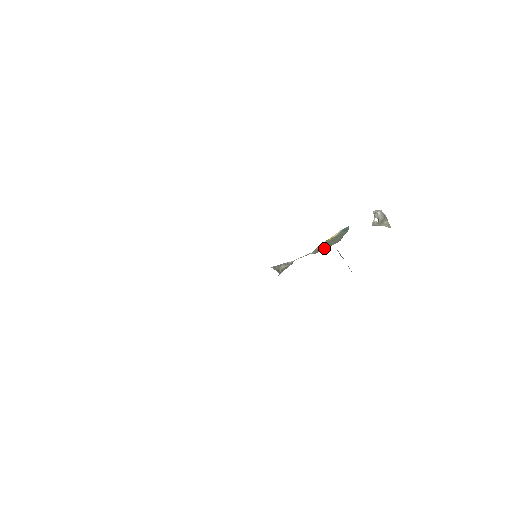
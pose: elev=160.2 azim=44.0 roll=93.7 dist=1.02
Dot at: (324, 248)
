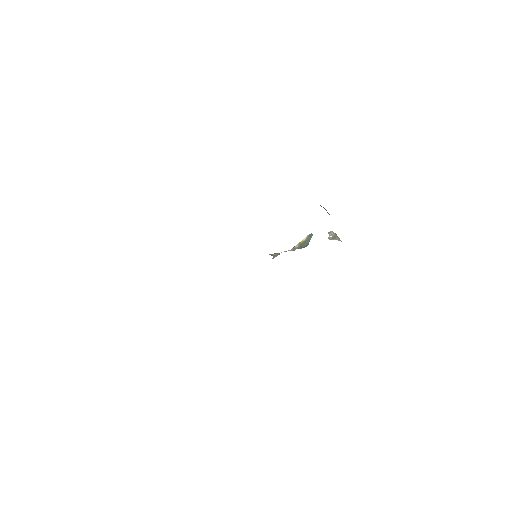
Dot at: (298, 248)
